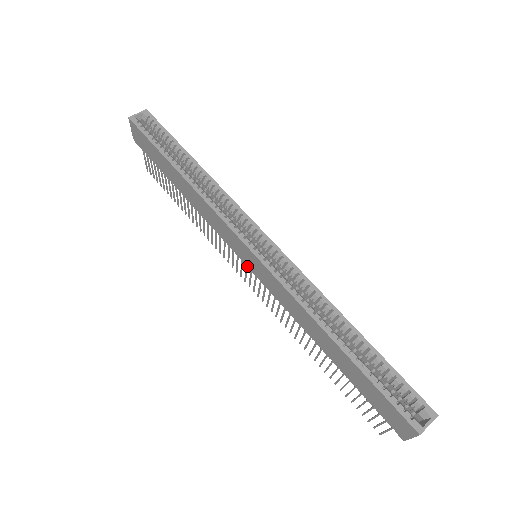
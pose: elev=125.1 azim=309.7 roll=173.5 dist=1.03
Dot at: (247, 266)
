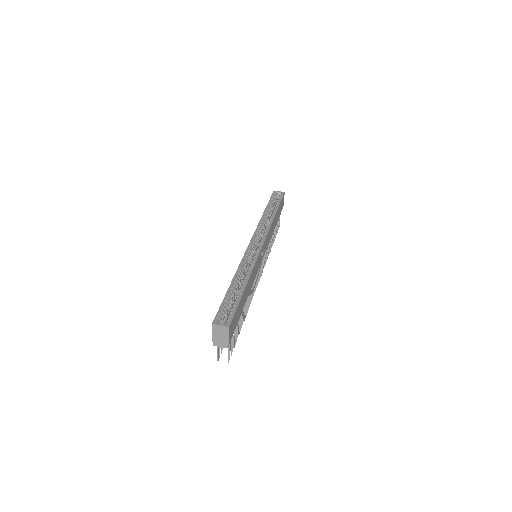
Dot at: occluded
